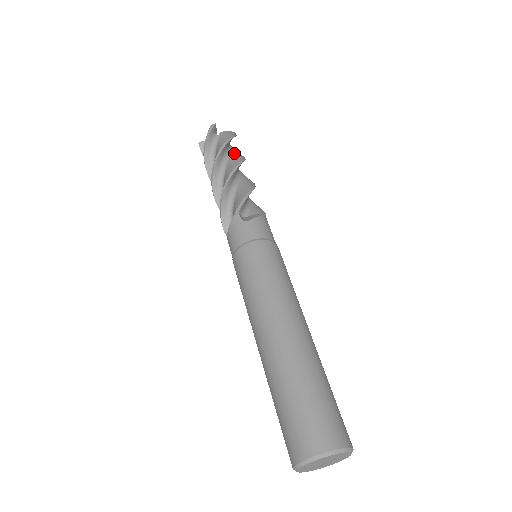
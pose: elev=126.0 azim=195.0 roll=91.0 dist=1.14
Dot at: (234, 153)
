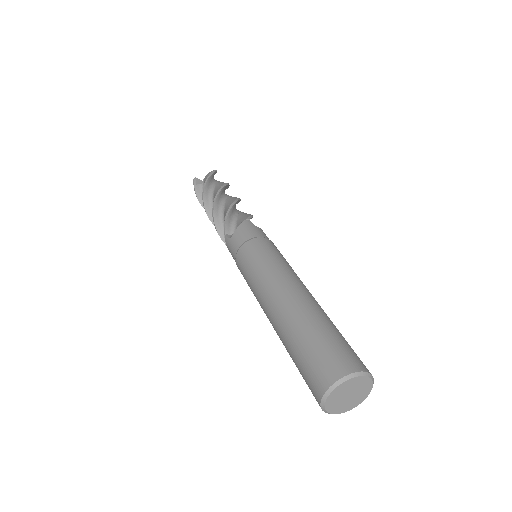
Dot at: (216, 188)
